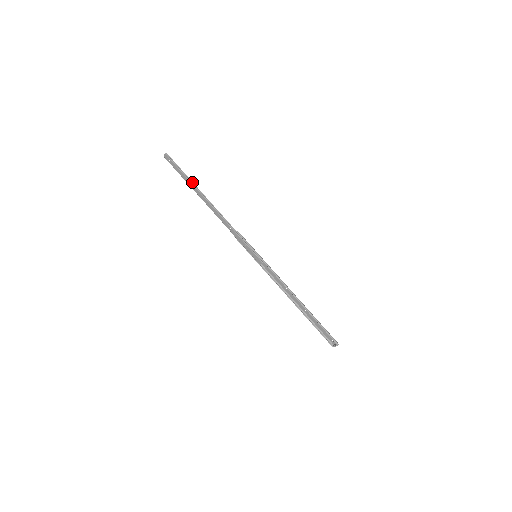
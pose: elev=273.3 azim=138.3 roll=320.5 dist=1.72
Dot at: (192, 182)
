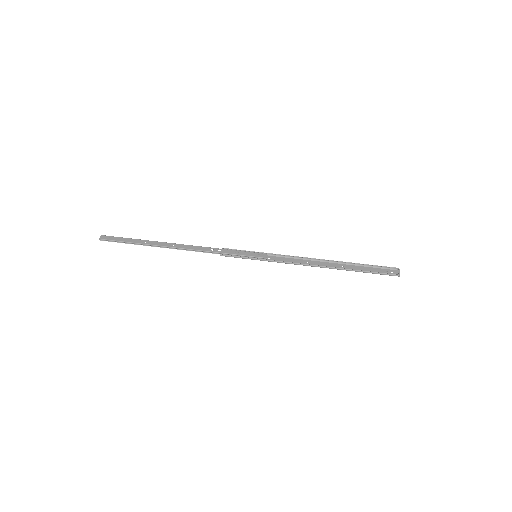
Dot at: (145, 241)
